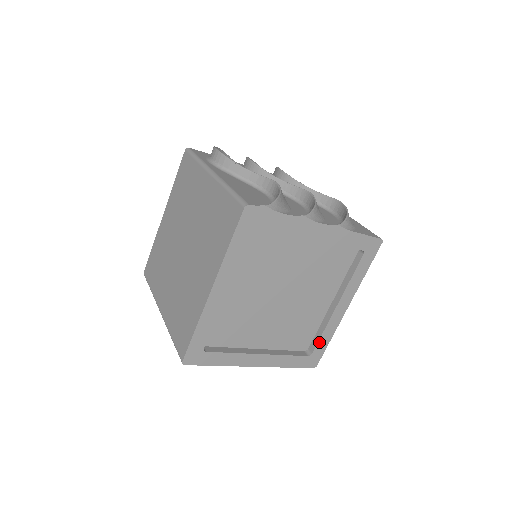
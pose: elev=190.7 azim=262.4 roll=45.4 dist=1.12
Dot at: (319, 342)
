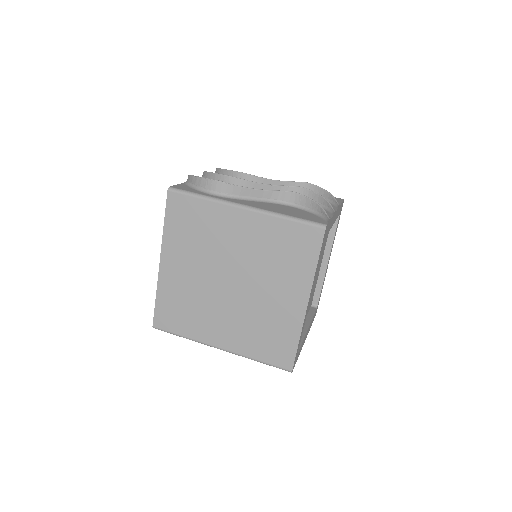
Dot at: (320, 294)
